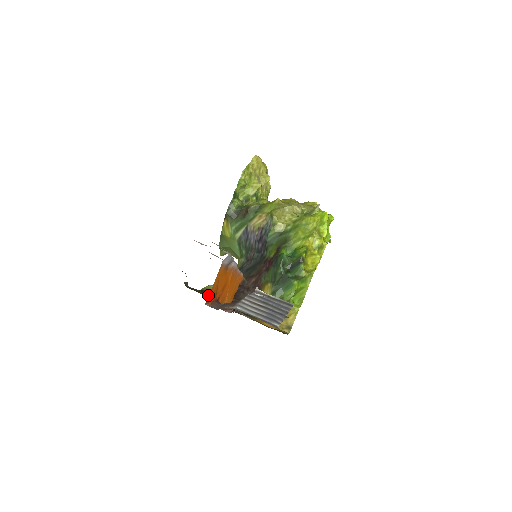
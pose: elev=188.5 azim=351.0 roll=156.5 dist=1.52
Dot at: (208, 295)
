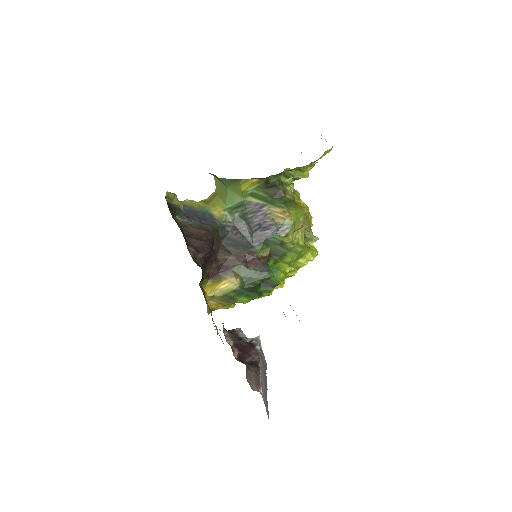
Dot at: (186, 244)
